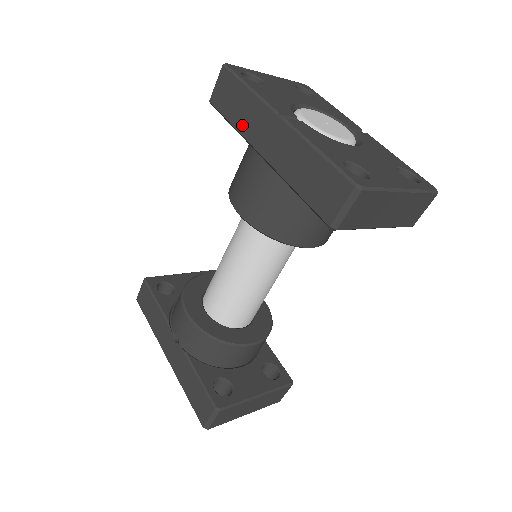
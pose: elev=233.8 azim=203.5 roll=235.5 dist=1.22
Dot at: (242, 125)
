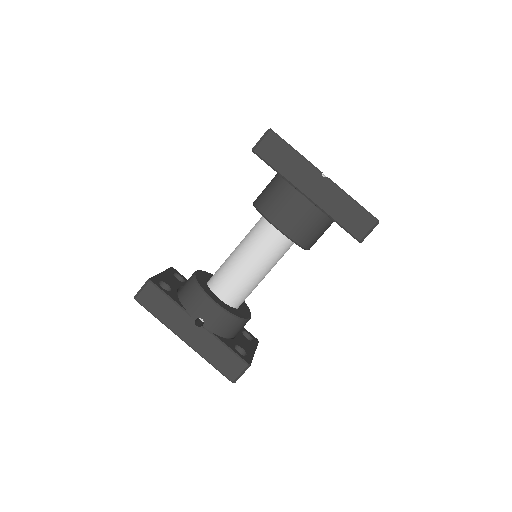
Dot at: (289, 174)
